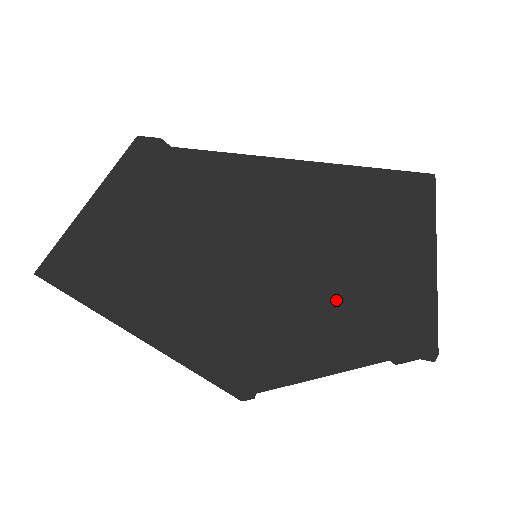
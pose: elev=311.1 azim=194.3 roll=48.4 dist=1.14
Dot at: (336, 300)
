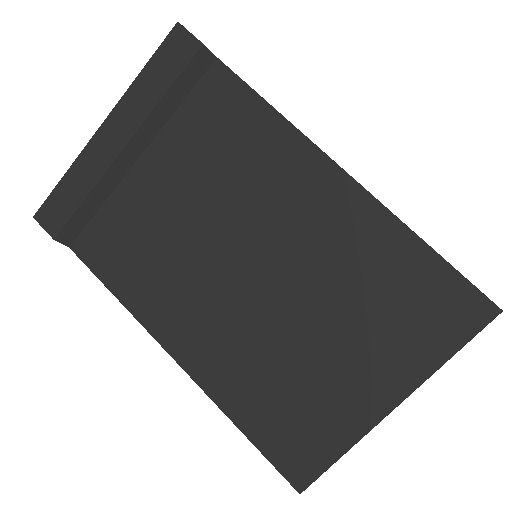
Dot at: (259, 397)
